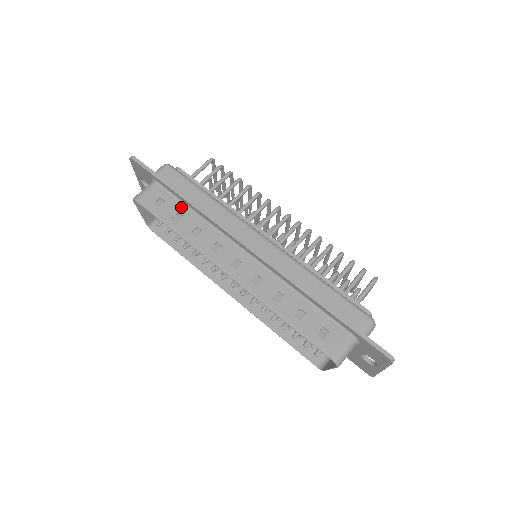
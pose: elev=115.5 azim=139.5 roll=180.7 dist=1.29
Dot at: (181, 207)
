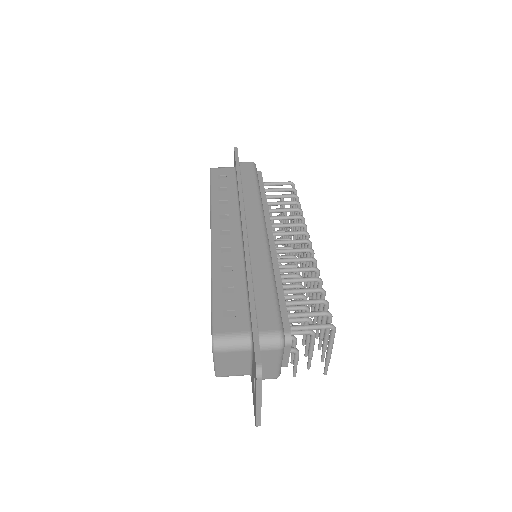
Dot at: (232, 186)
